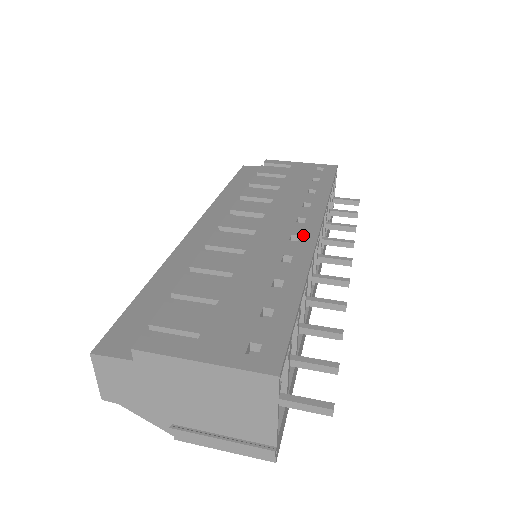
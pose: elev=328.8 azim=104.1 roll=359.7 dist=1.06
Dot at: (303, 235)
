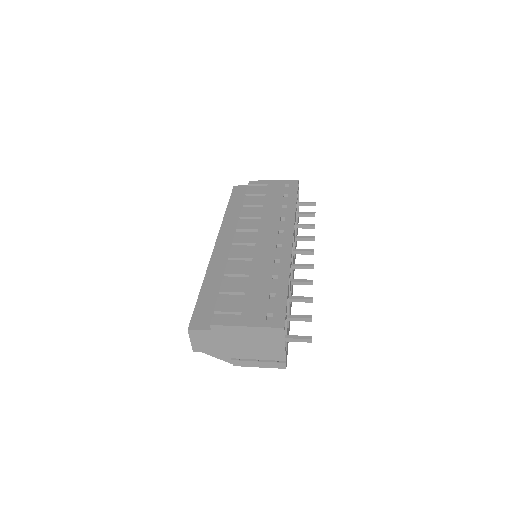
Dot at: (284, 243)
